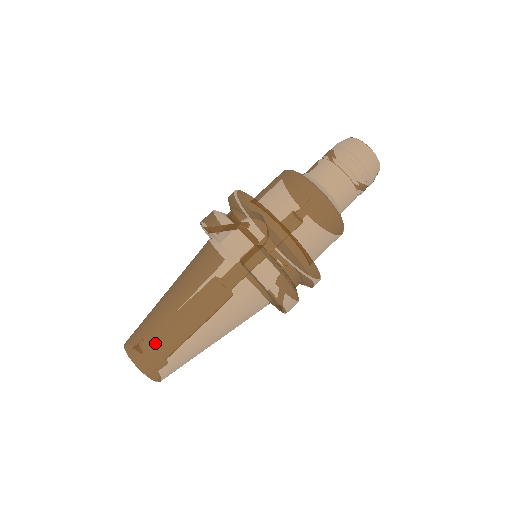
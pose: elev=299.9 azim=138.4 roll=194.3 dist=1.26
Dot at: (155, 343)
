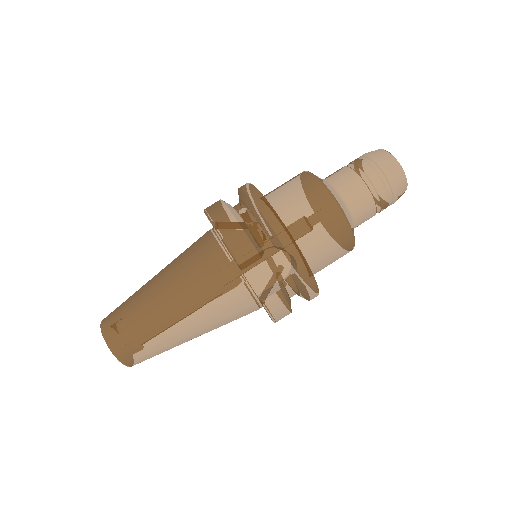
Dot at: (145, 346)
